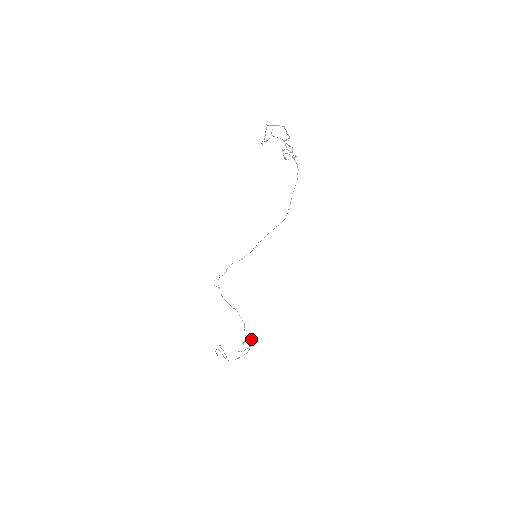
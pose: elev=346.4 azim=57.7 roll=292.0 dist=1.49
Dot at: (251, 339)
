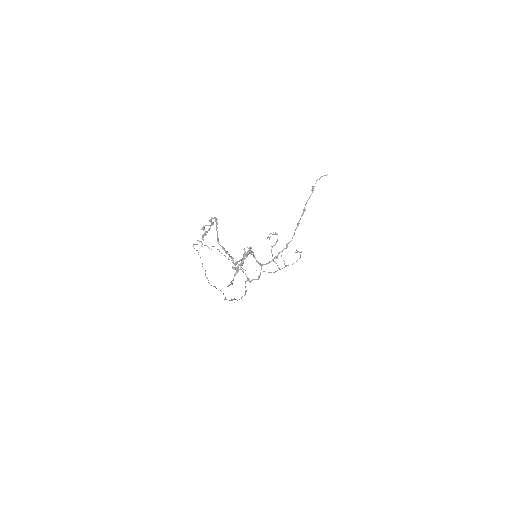
Dot at: occluded
